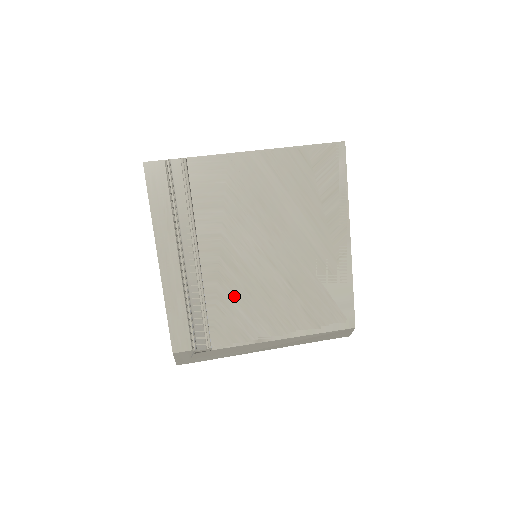
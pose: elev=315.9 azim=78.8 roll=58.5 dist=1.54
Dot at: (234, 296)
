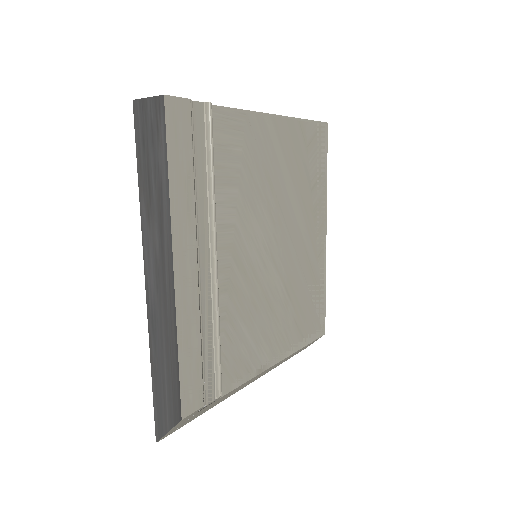
Dot at: (242, 313)
